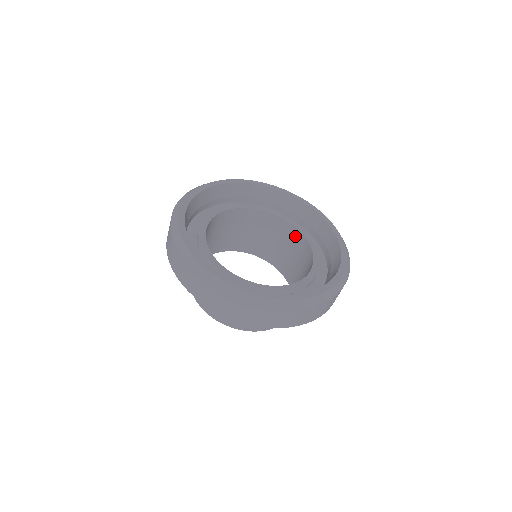
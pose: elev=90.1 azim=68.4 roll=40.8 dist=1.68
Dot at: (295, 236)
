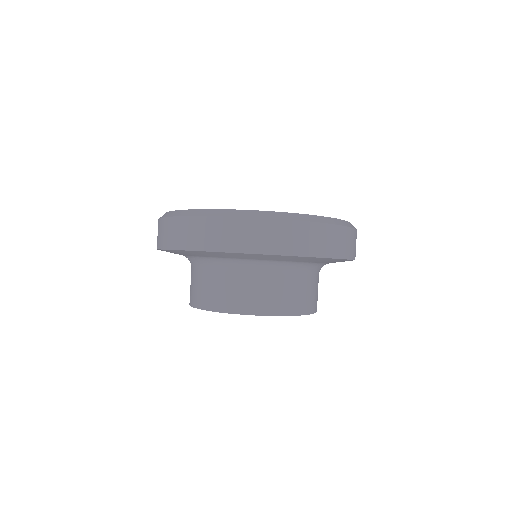
Dot at: occluded
